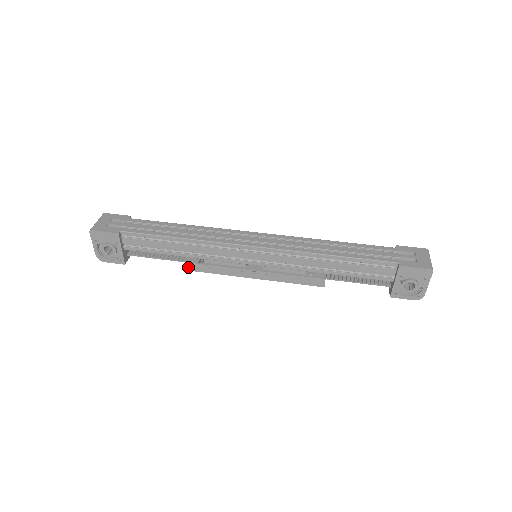
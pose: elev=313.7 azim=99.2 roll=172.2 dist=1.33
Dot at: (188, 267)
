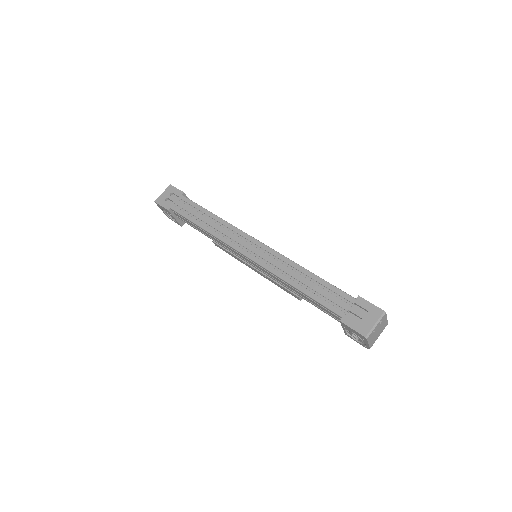
Dot at: (216, 244)
